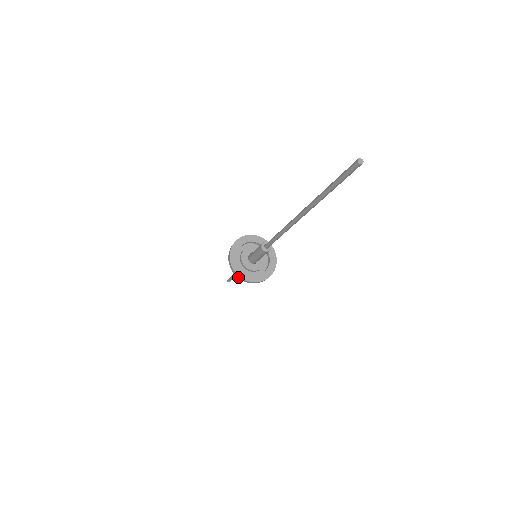
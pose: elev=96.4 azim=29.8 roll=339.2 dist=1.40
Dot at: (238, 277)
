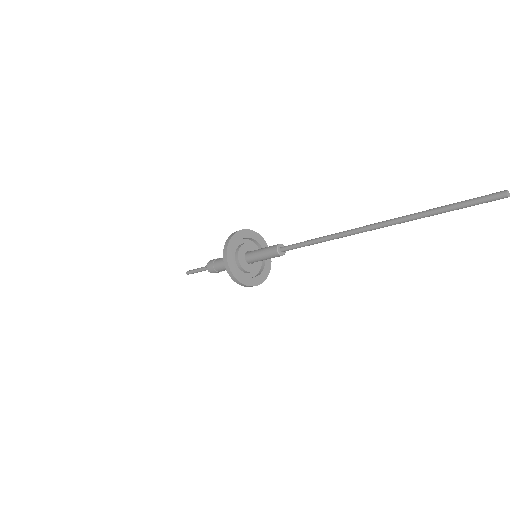
Dot at: (225, 246)
